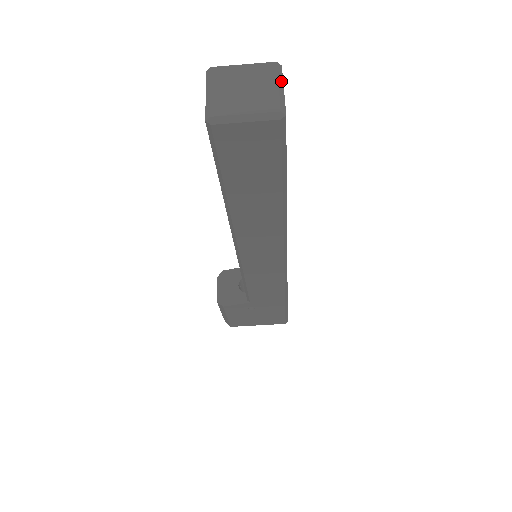
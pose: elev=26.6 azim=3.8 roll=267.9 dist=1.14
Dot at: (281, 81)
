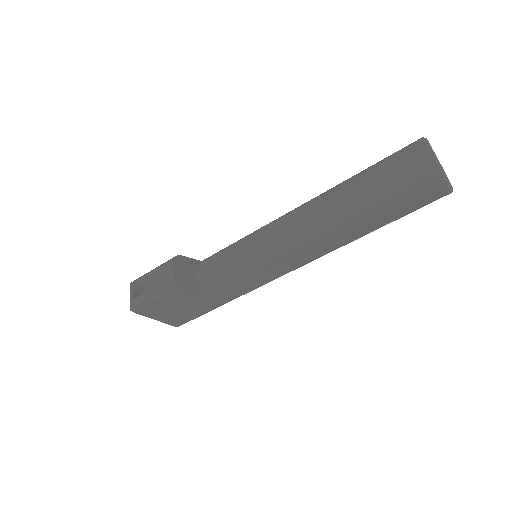
Dot at: occluded
